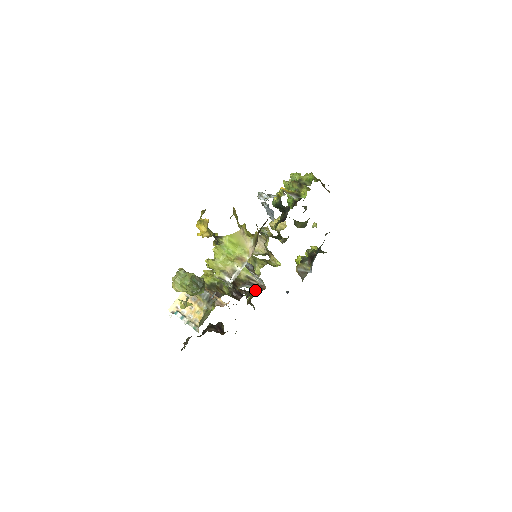
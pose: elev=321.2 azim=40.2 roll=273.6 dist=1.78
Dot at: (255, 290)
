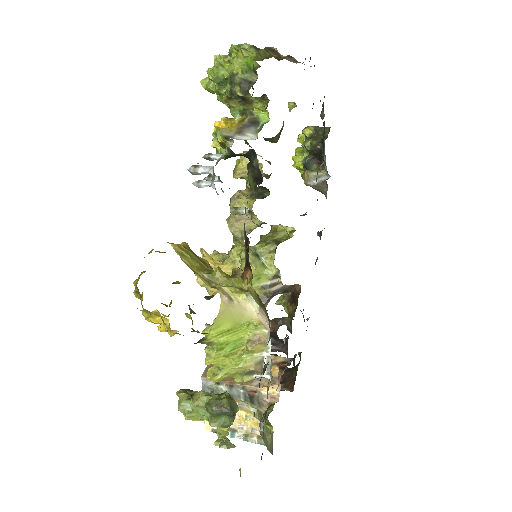
Dot at: (286, 293)
